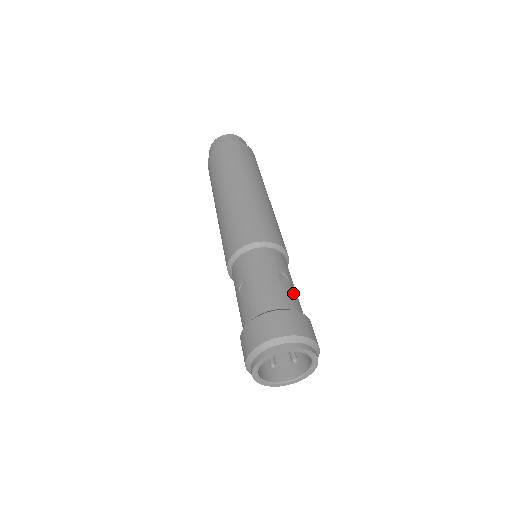
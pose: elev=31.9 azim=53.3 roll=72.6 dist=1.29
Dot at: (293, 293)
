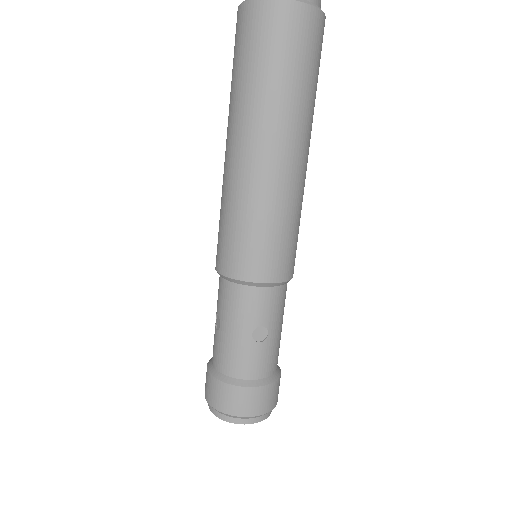
Dot at: (265, 352)
